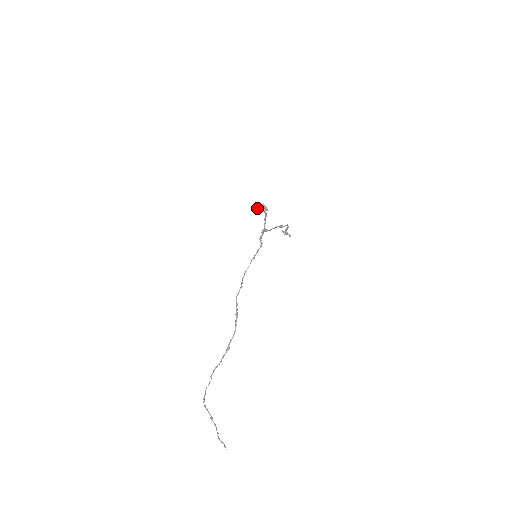
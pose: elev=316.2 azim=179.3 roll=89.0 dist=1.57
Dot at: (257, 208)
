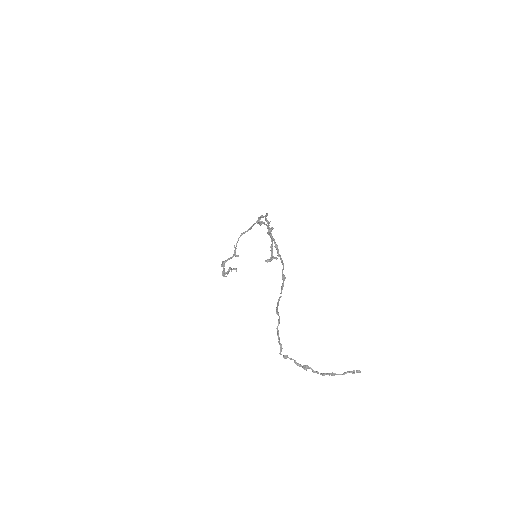
Dot at: (224, 272)
